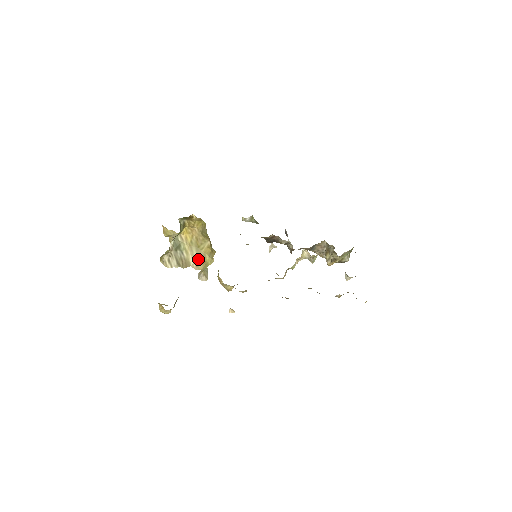
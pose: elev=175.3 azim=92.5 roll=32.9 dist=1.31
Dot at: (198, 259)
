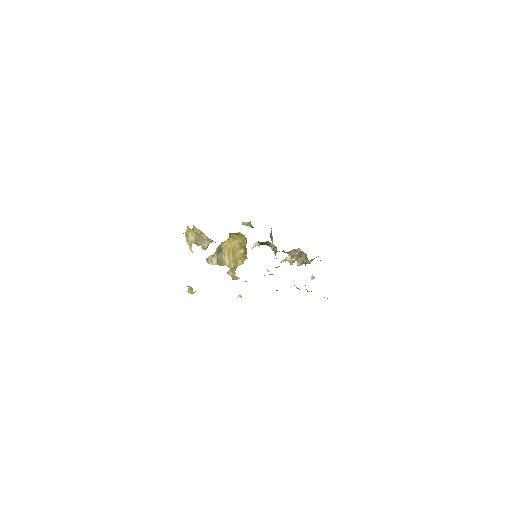
Dot at: (232, 261)
